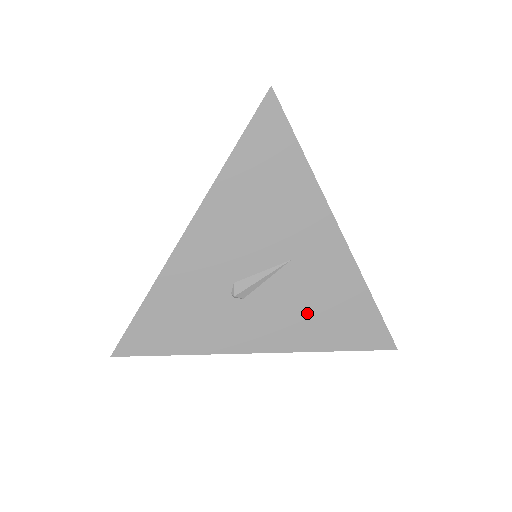
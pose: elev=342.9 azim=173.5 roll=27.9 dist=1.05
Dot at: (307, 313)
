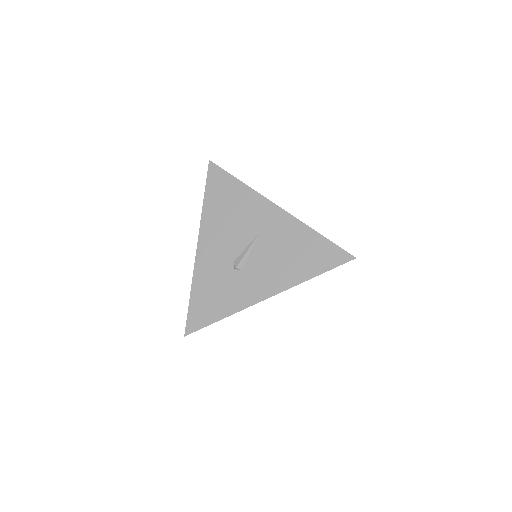
Dot at: (284, 261)
